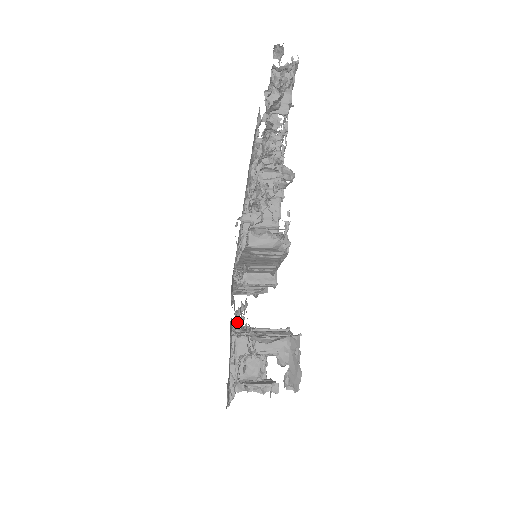
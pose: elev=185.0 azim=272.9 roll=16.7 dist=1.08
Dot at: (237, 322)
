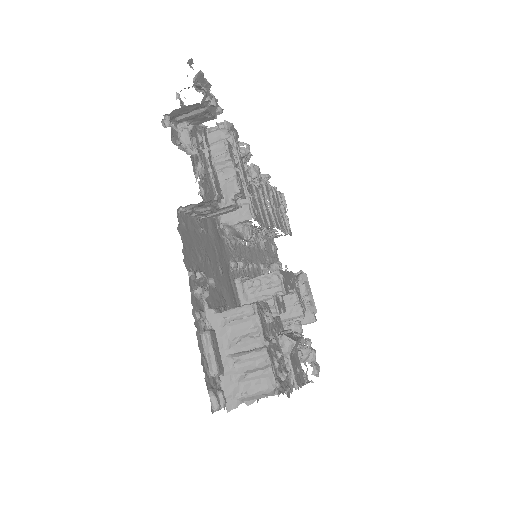
Dot at: (196, 175)
